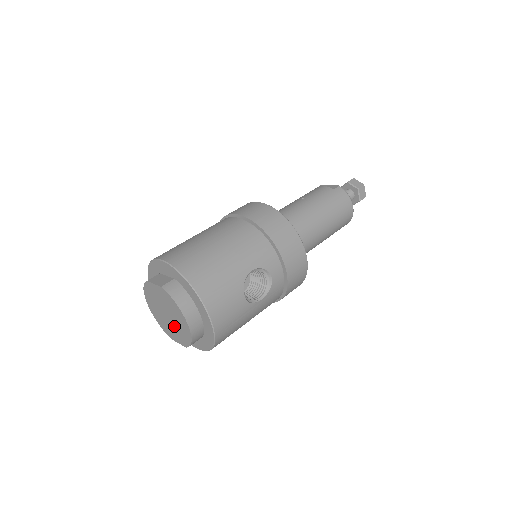
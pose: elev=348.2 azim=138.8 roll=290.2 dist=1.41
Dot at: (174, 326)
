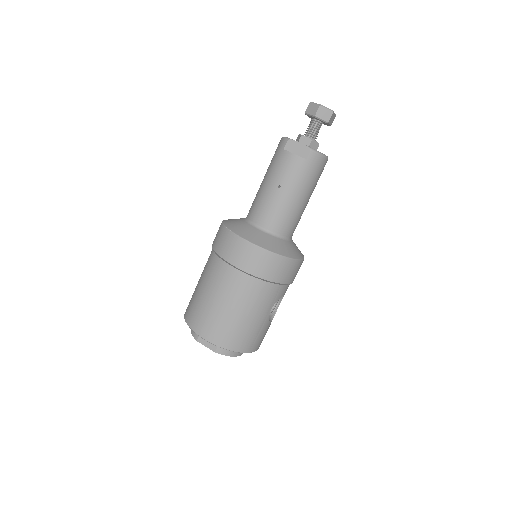
Dot at: occluded
